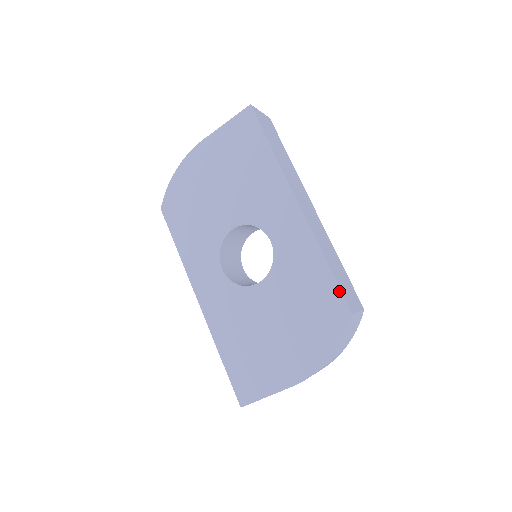
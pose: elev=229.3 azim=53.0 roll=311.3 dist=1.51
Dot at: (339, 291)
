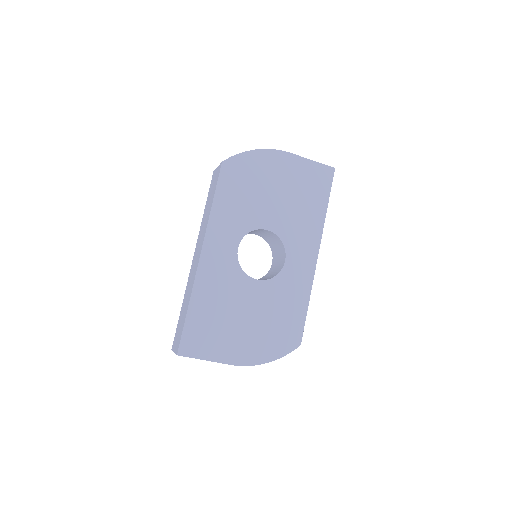
Dot at: (303, 326)
